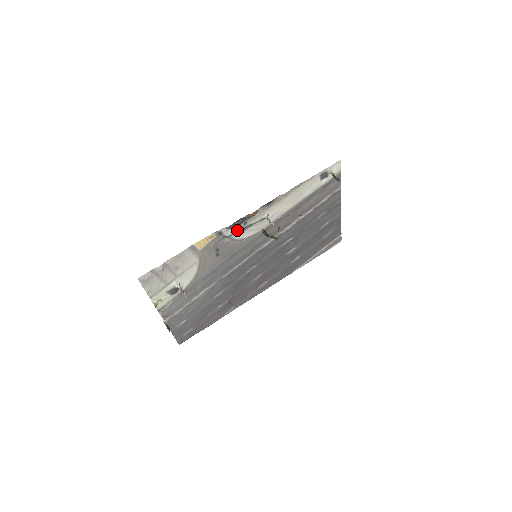
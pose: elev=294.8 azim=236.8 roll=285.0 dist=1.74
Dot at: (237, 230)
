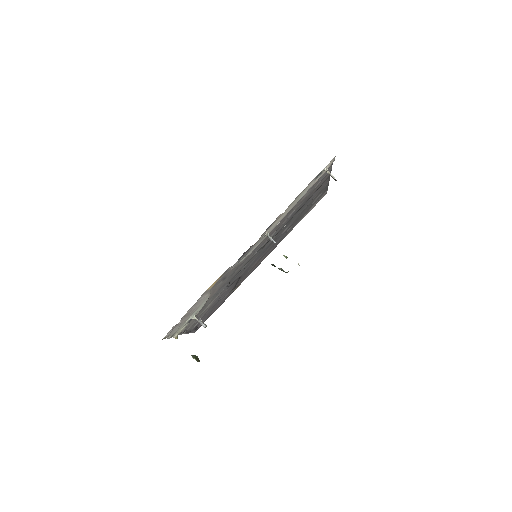
Dot at: (241, 258)
